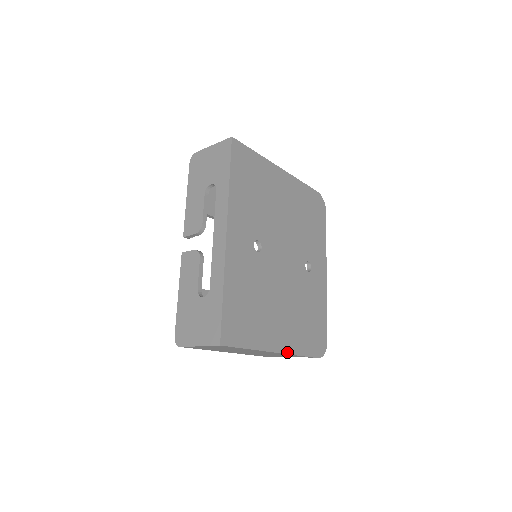
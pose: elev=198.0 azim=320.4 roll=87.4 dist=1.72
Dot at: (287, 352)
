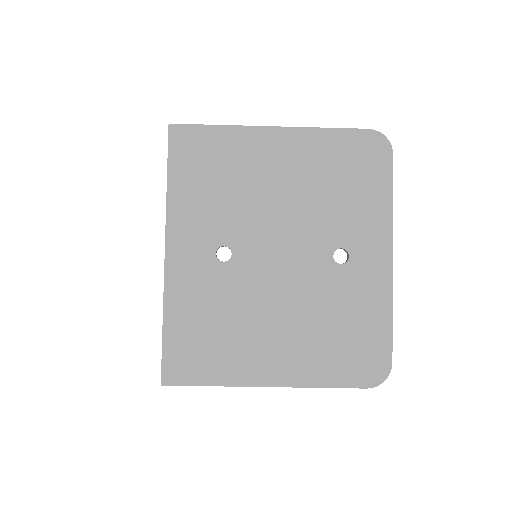
Dot at: (290, 384)
